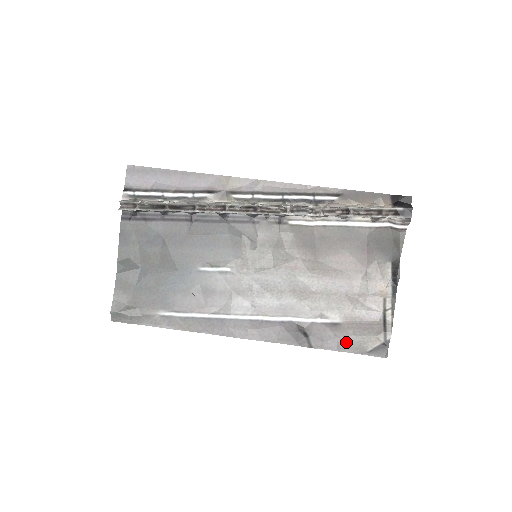
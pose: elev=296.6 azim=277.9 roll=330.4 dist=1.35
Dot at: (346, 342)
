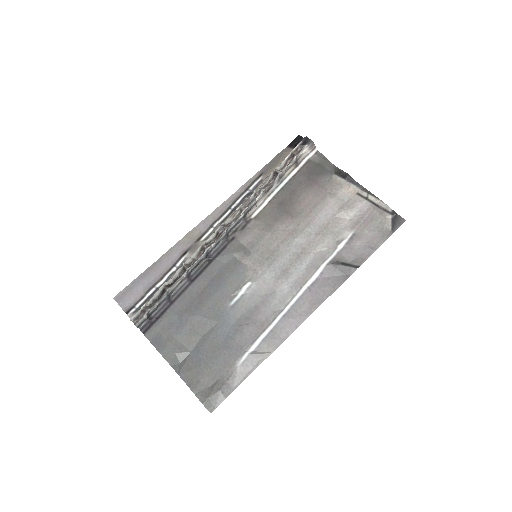
Dot at: (372, 241)
